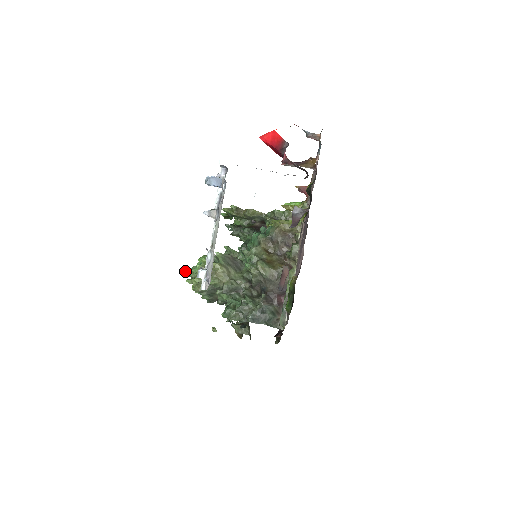
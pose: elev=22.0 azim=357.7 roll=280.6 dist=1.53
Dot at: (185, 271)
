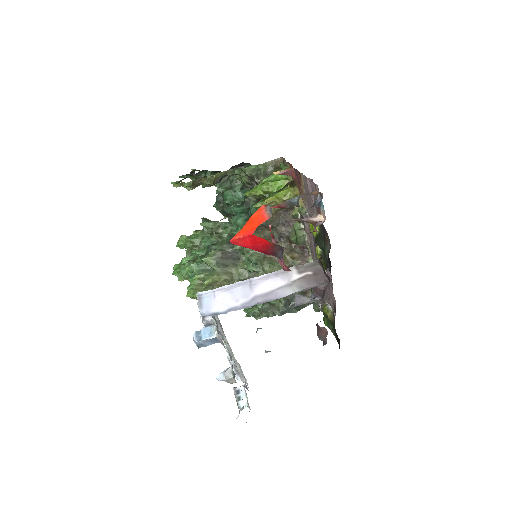
Dot at: occluded
